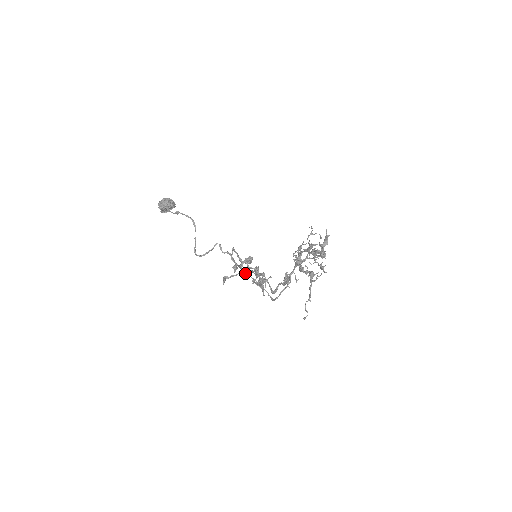
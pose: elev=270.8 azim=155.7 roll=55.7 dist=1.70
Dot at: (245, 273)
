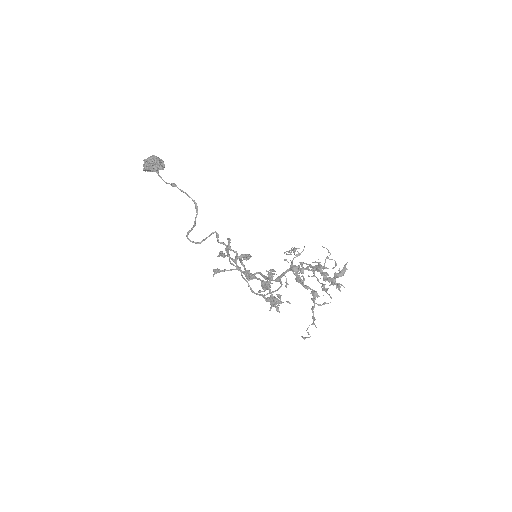
Dot at: (241, 272)
